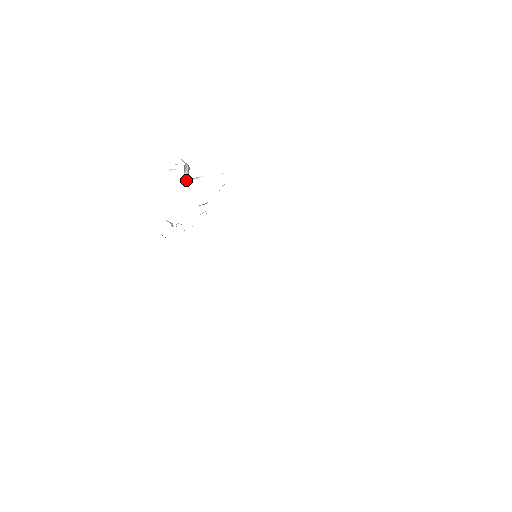
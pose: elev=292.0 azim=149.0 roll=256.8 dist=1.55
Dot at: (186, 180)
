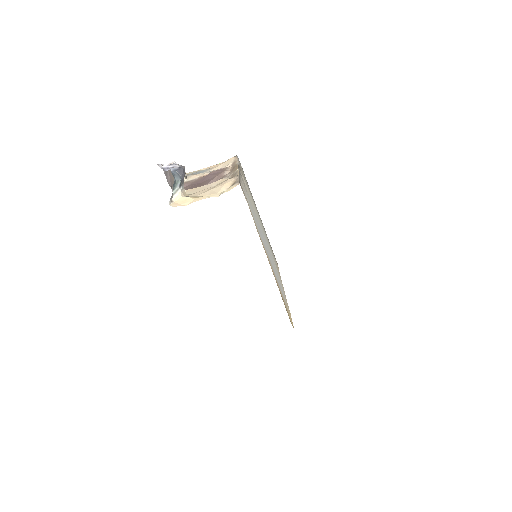
Dot at: (174, 200)
